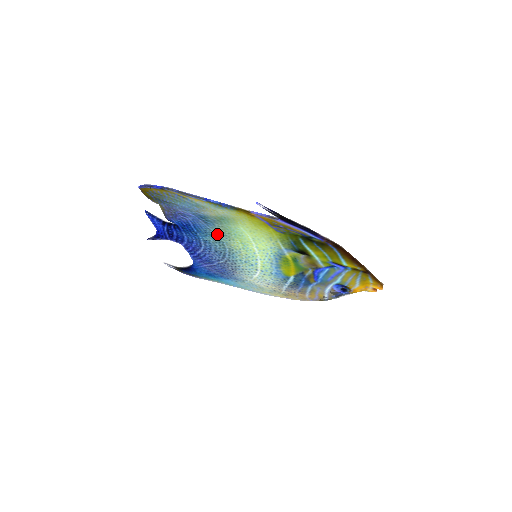
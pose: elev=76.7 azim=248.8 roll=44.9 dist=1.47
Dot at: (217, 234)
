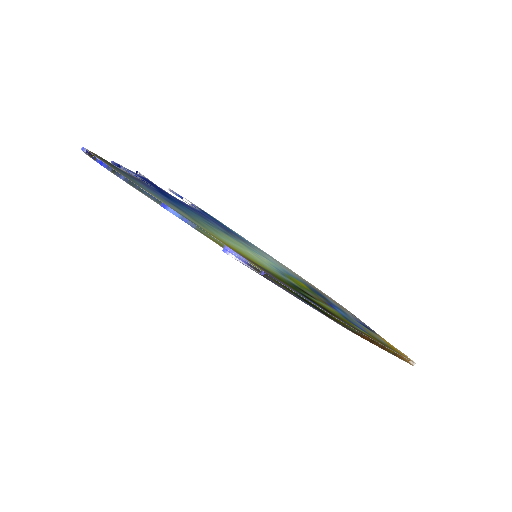
Dot at: occluded
